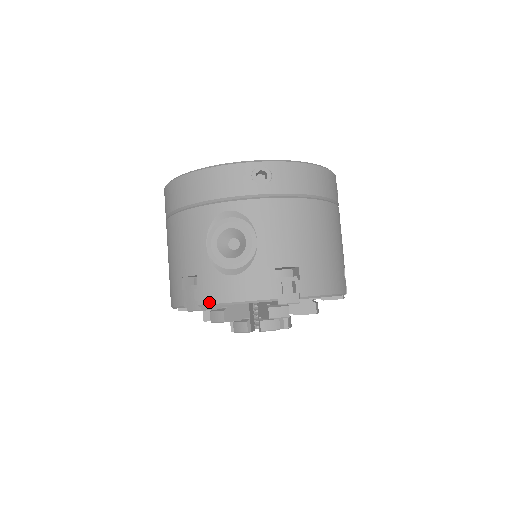
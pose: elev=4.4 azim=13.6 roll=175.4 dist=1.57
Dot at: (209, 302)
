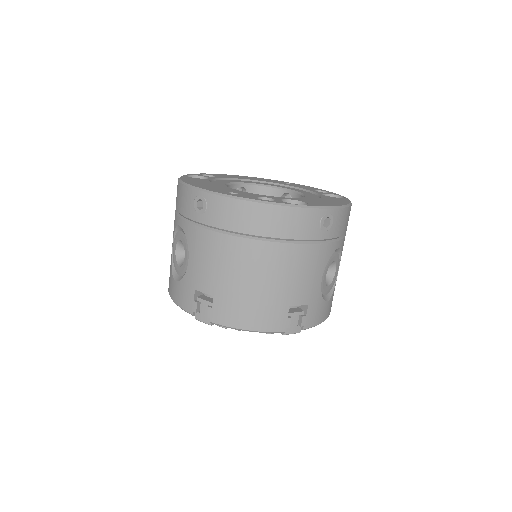
Dot at: (168, 290)
